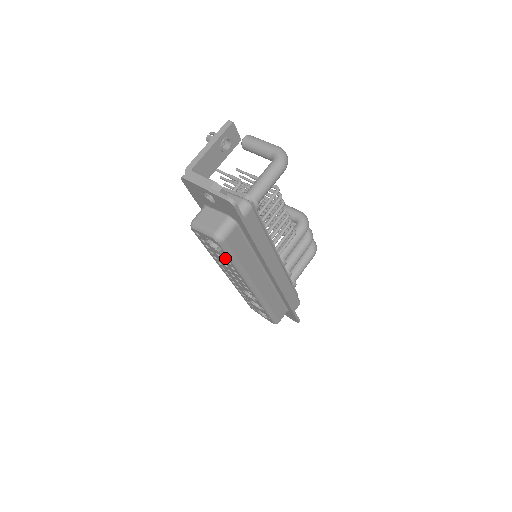
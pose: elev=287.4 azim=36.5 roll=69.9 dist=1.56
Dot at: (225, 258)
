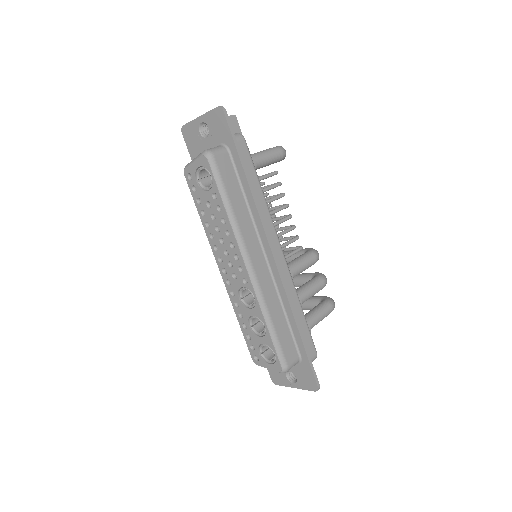
Dot at: (215, 199)
